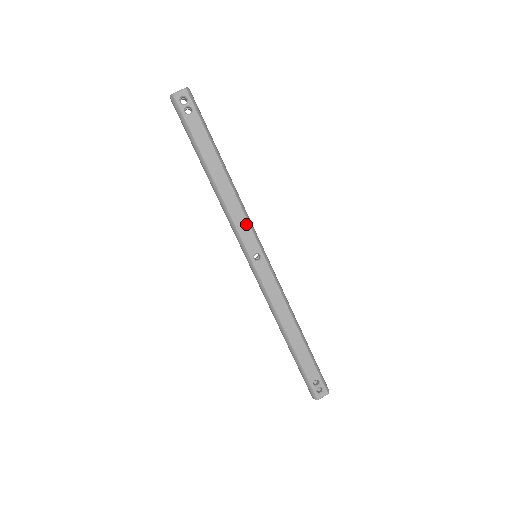
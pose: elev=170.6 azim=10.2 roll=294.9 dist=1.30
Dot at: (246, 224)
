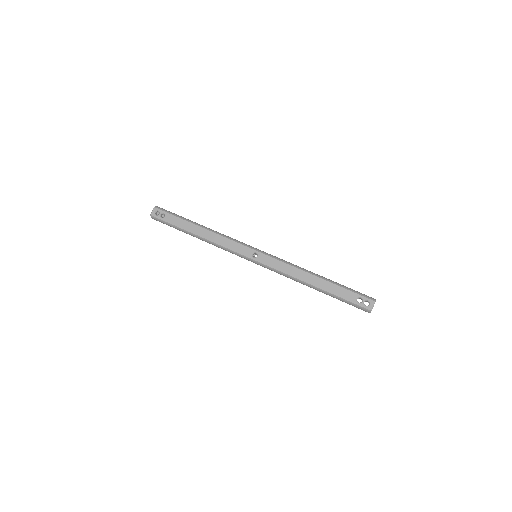
Dot at: (234, 243)
